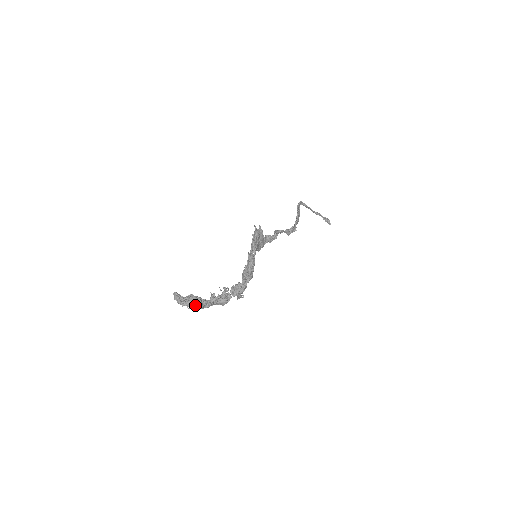
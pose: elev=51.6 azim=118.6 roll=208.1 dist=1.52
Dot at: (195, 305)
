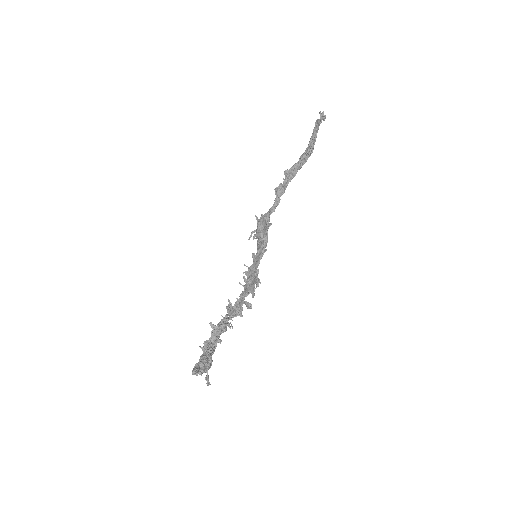
Dot at: occluded
